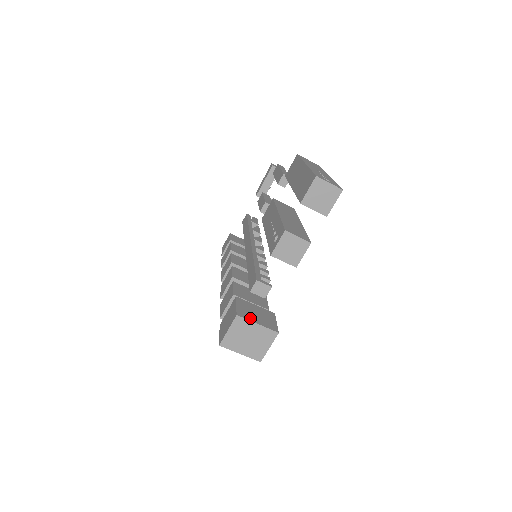
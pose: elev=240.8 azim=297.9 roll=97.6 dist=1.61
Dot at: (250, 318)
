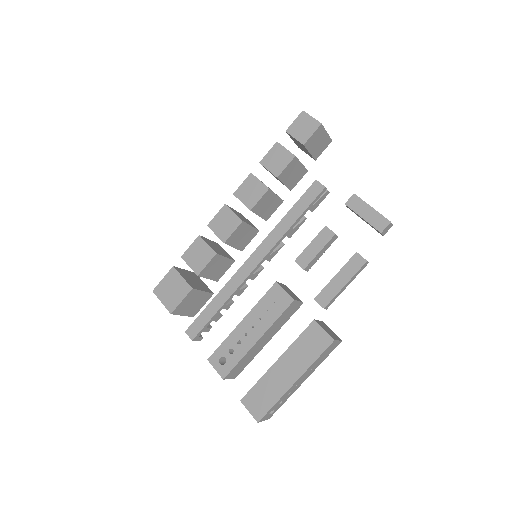
Dot at: (181, 312)
